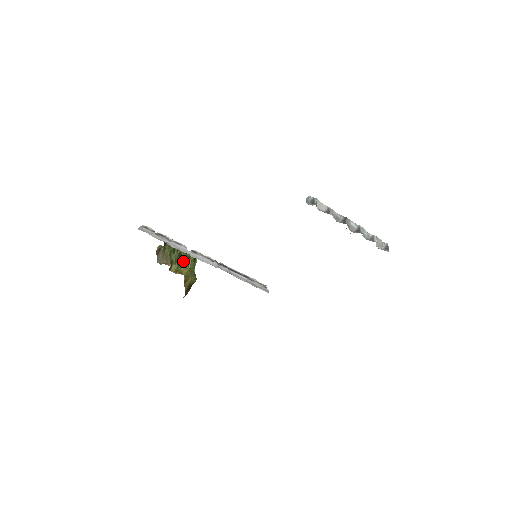
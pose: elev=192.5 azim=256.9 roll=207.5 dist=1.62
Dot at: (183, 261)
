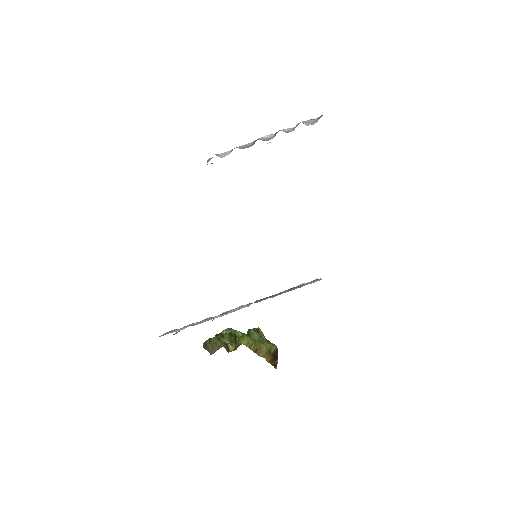
Dot at: (238, 337)
